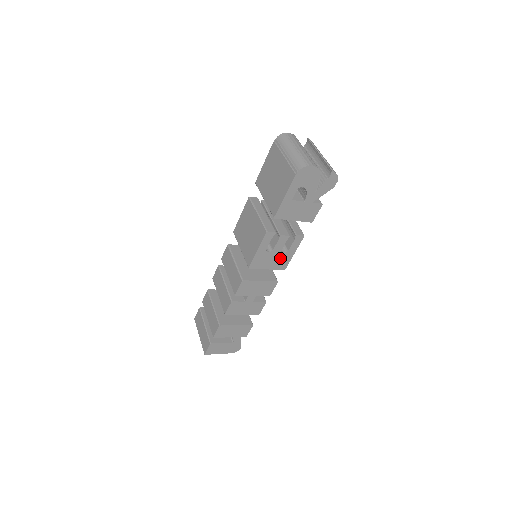
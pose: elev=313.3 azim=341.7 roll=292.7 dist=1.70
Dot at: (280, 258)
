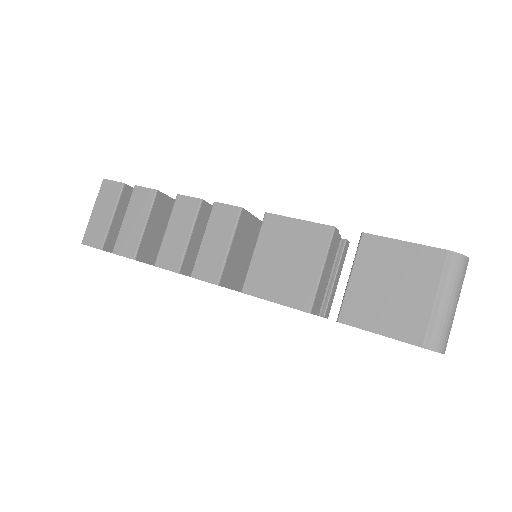
Dot at: occluded
